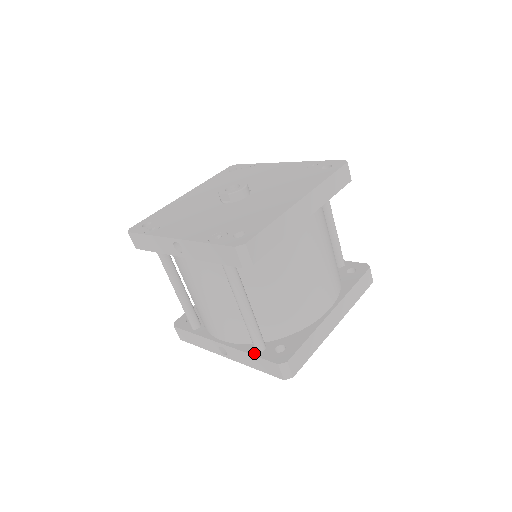
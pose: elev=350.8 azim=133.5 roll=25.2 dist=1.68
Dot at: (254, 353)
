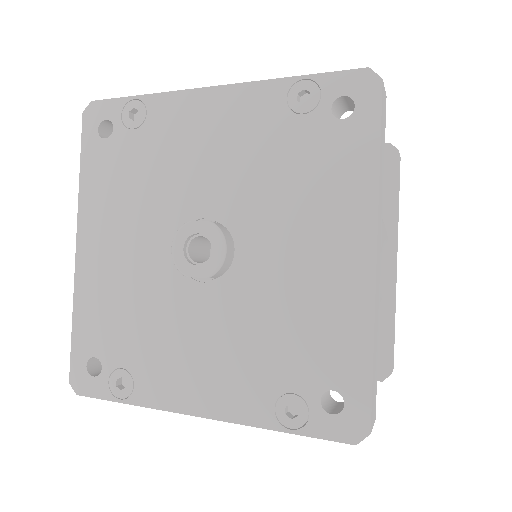
Dot at: occluded
